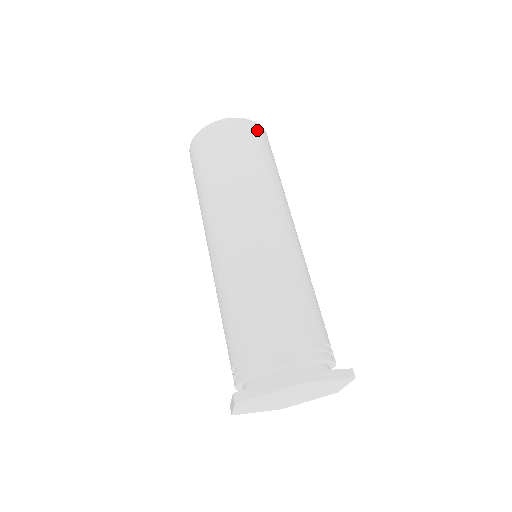
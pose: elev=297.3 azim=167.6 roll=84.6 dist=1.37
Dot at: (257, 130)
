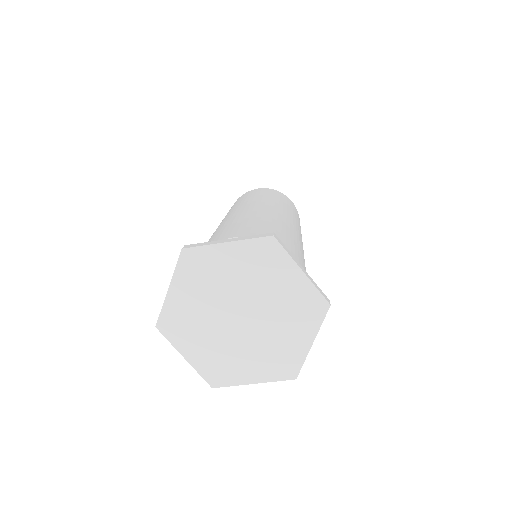
Dot at: occluded
